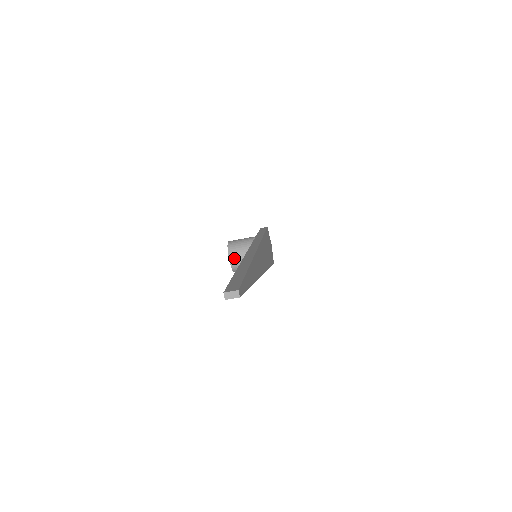
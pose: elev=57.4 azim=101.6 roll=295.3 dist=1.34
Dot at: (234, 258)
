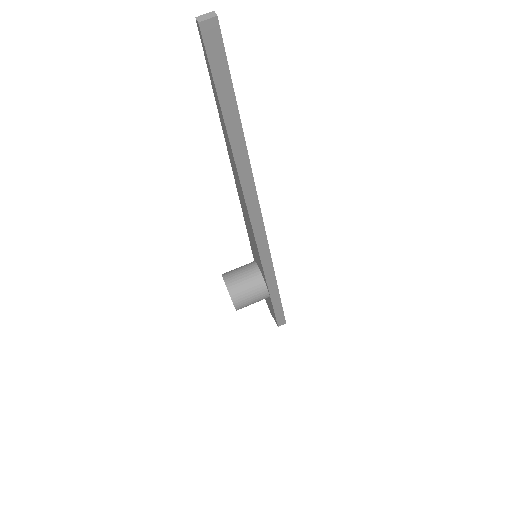
Dot at: (231, 282)
